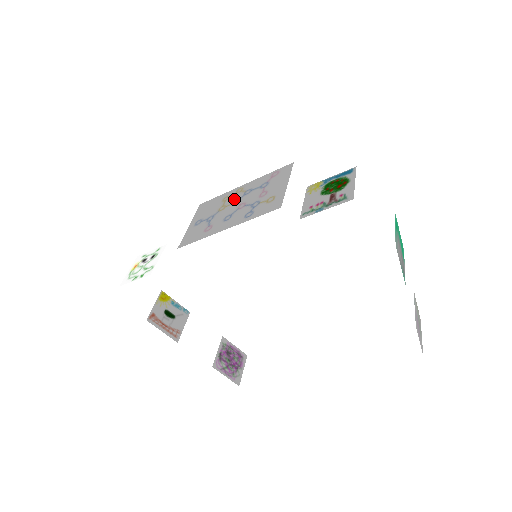
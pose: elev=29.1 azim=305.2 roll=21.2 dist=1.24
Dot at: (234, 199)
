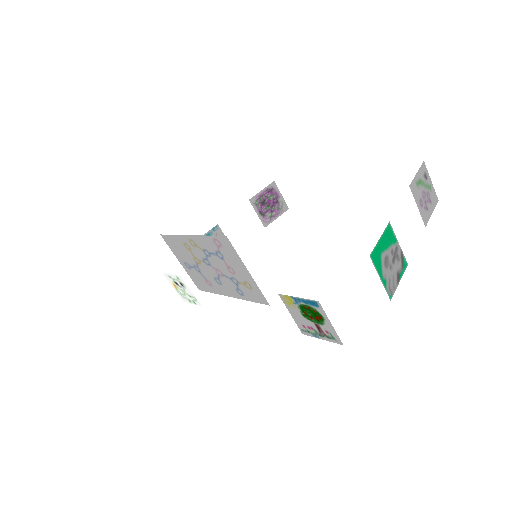
Dot at: (200, 256)
